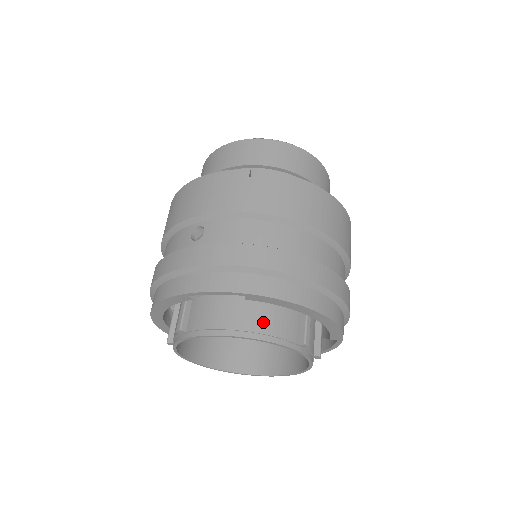
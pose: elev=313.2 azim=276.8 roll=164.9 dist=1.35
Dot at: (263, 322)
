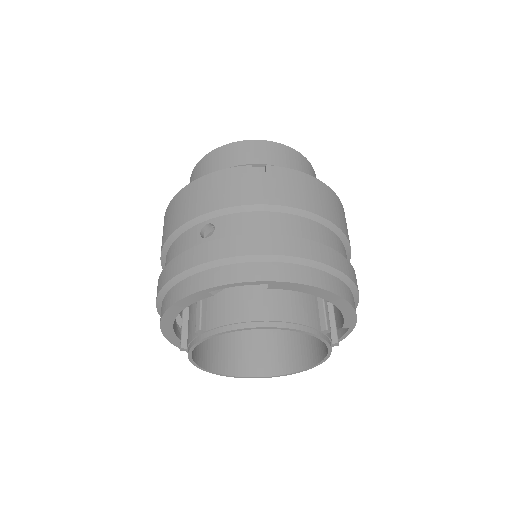
Dot at: (286, 311)
